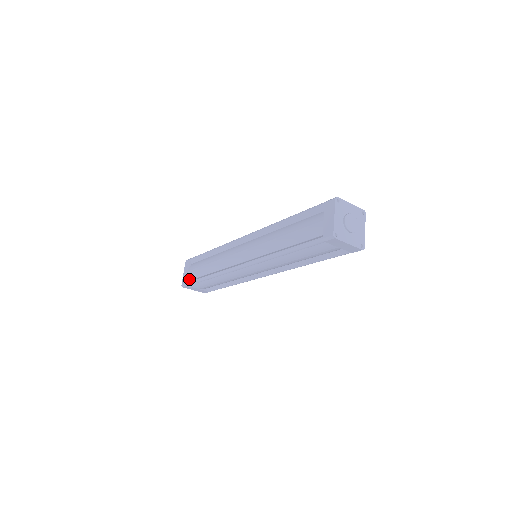
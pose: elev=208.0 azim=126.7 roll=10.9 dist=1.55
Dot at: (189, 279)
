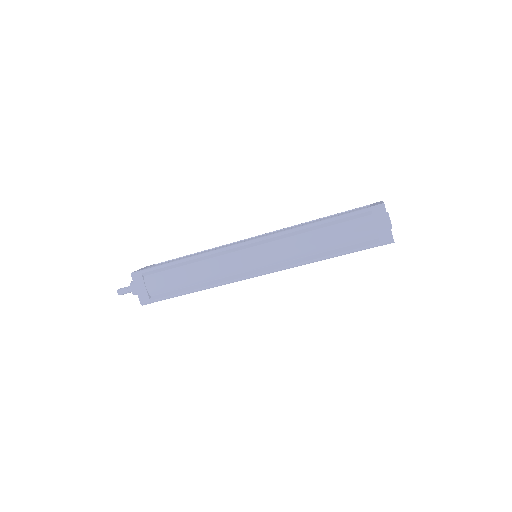
Dot at: occluded
